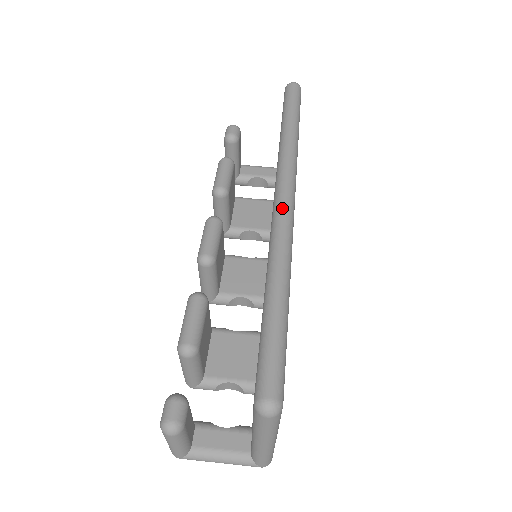
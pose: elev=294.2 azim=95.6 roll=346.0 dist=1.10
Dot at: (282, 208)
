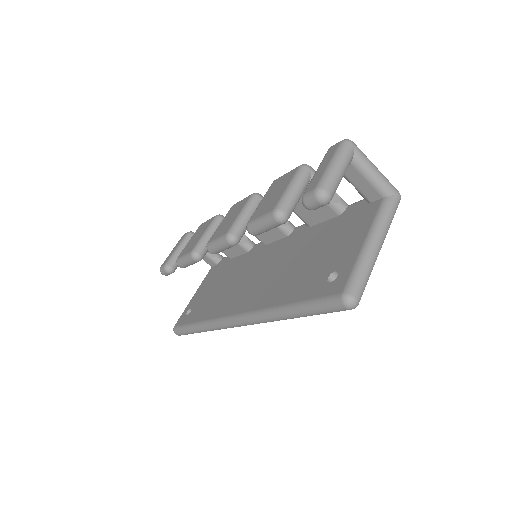
Dot at: (229, 325)
